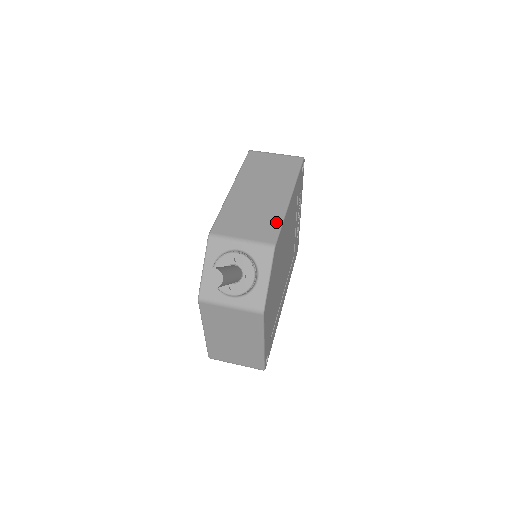
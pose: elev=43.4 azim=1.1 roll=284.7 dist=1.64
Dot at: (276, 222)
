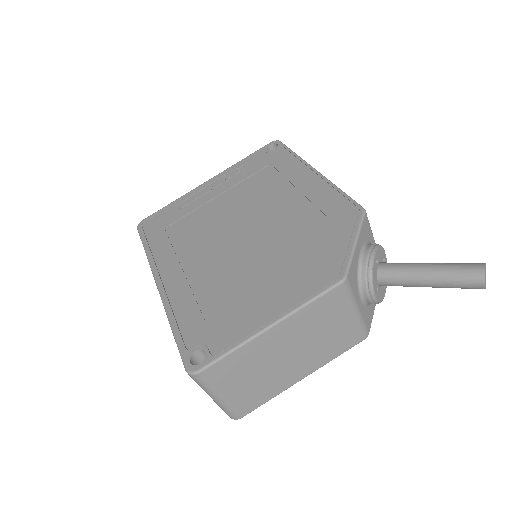
Dot at: occluded
